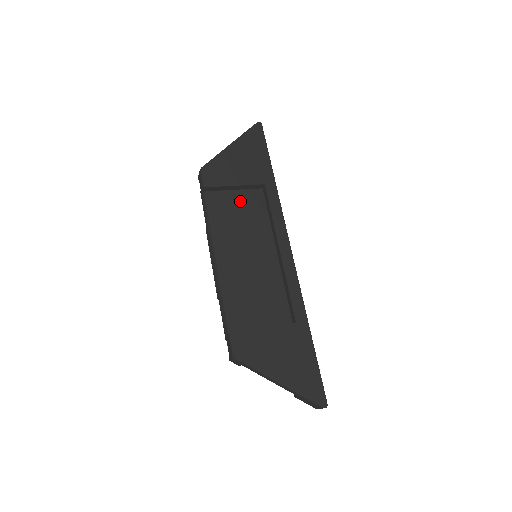
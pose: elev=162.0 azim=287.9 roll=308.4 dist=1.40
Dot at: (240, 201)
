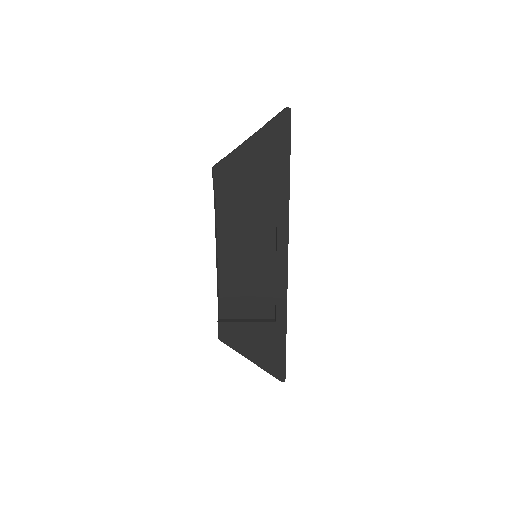
Dot at: (250, 201)
